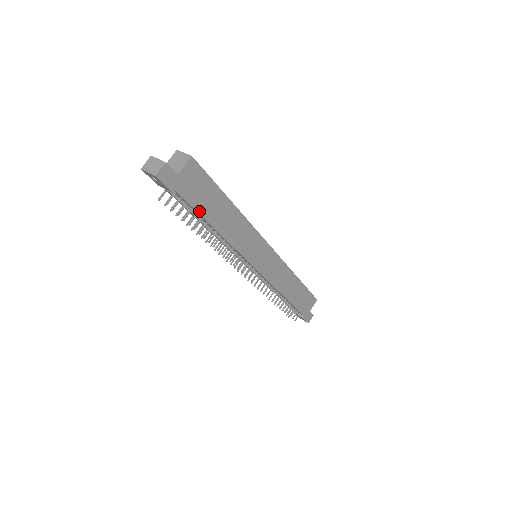
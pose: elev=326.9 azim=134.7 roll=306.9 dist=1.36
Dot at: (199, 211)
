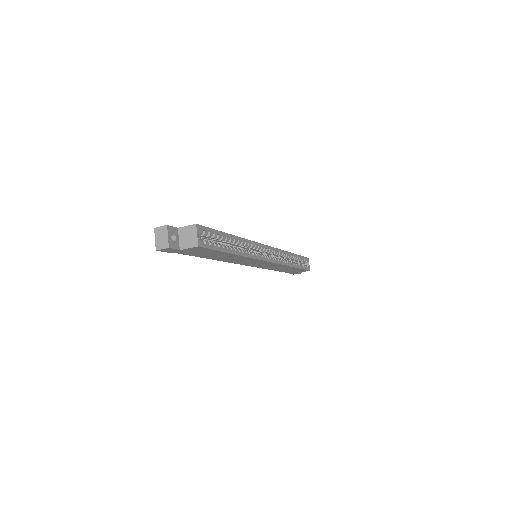
Dot at: (197, 256)
